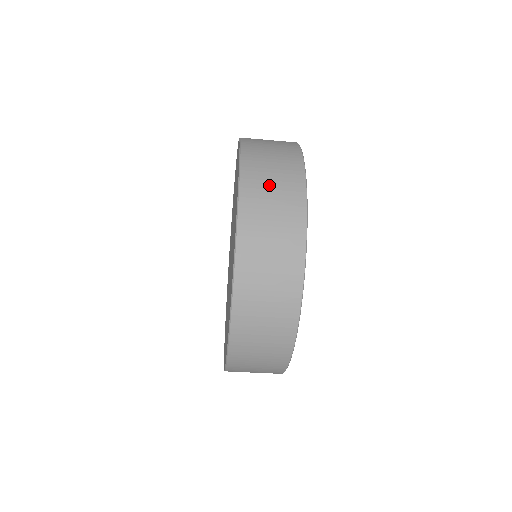
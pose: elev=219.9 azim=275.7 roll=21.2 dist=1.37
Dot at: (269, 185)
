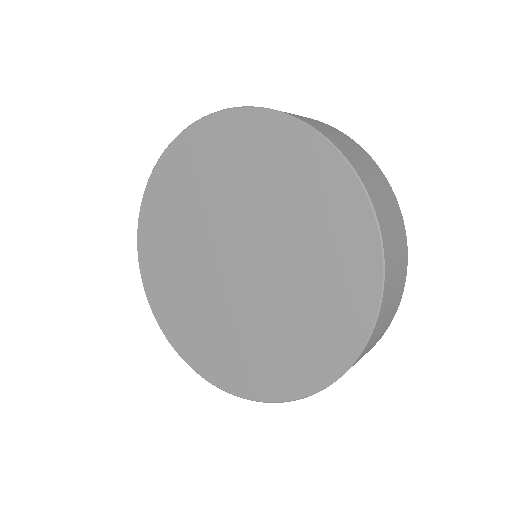
Dot at: occluded
